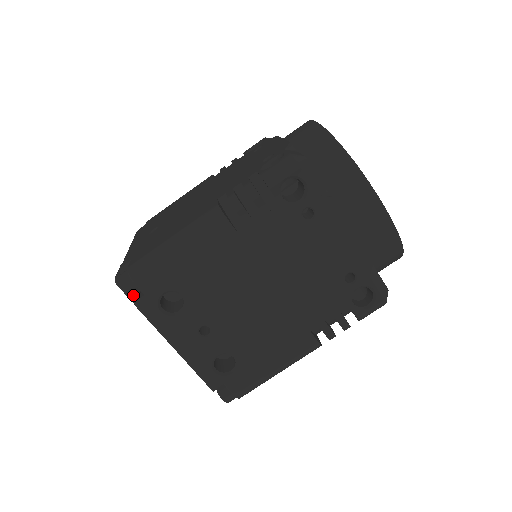
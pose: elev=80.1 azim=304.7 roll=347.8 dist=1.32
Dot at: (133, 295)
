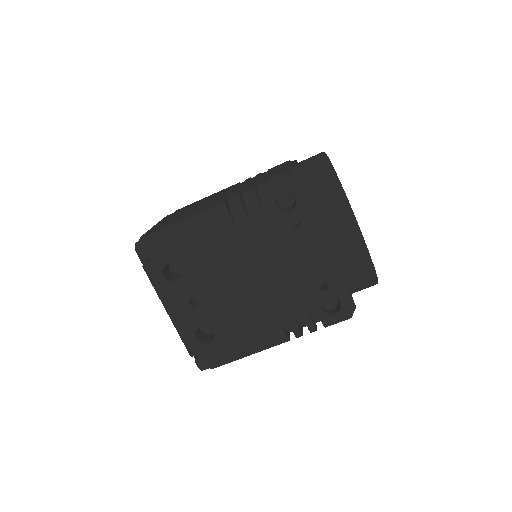
Dot at: (144, 259)
